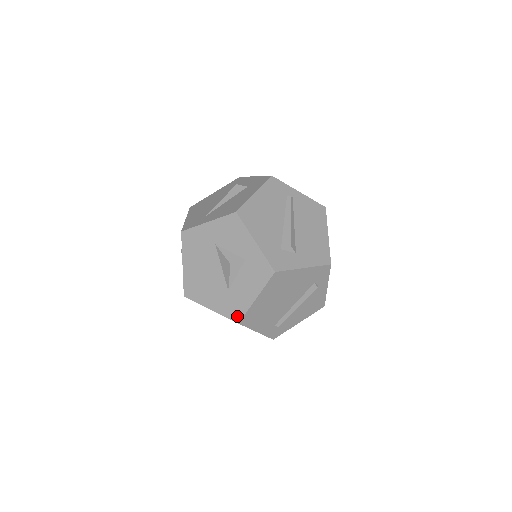
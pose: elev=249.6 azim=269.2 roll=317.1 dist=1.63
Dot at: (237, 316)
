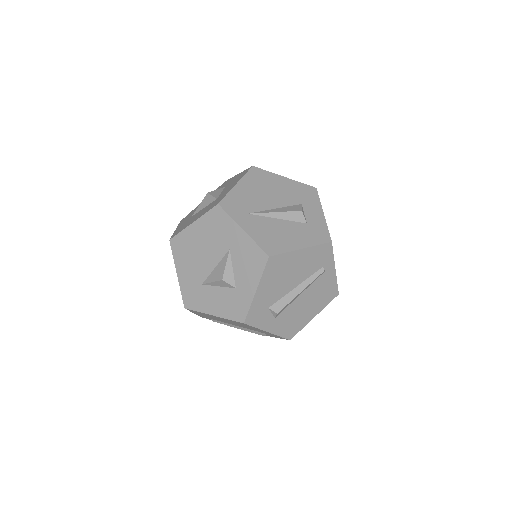
Dot at: (189, 304)
